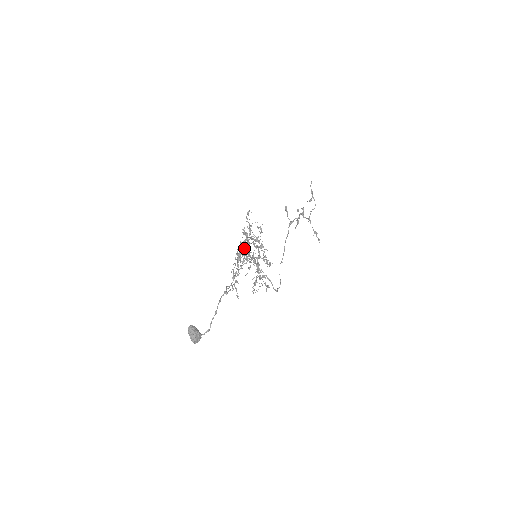
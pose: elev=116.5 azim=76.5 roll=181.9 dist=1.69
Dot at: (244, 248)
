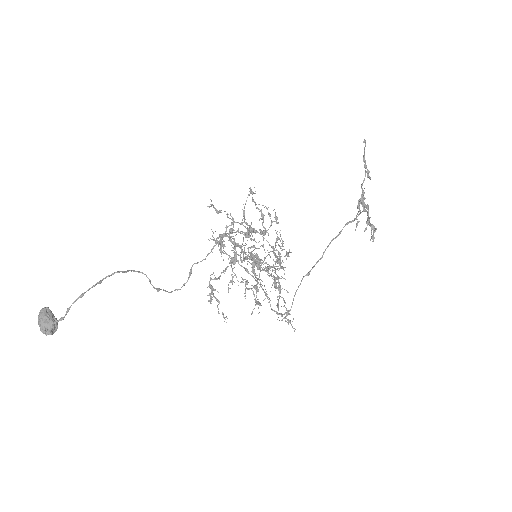
Dot at: (275, 256)
